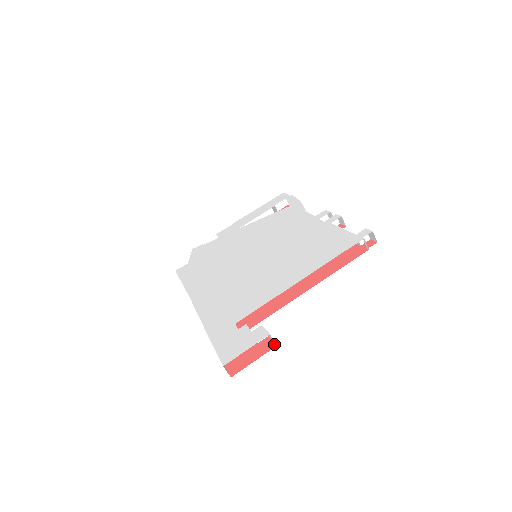
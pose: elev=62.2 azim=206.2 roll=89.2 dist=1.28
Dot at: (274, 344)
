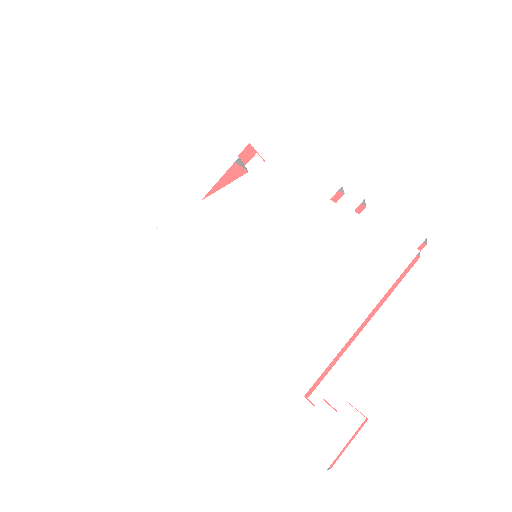
Dot at: occluded
